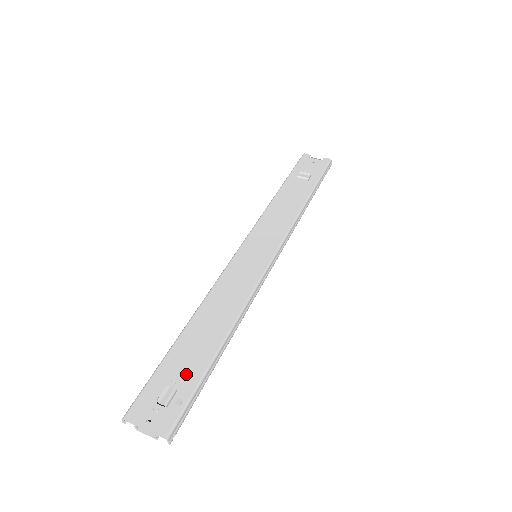
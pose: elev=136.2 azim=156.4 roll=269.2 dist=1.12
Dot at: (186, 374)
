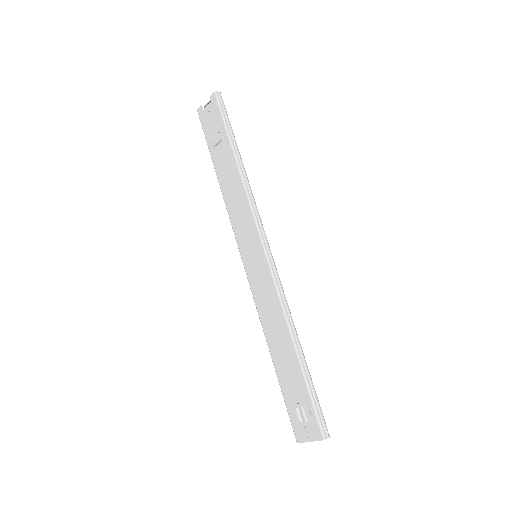
Dot at: (298, 391)
